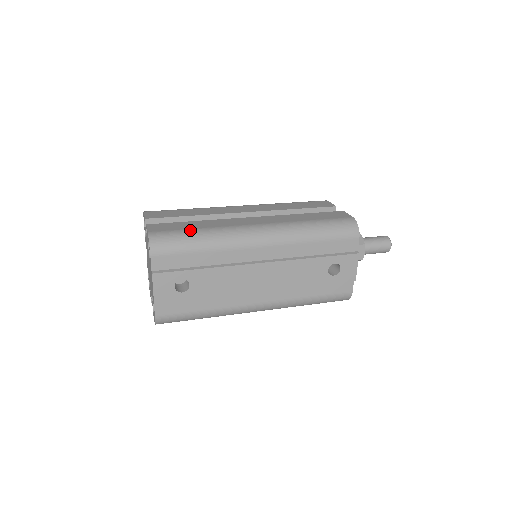
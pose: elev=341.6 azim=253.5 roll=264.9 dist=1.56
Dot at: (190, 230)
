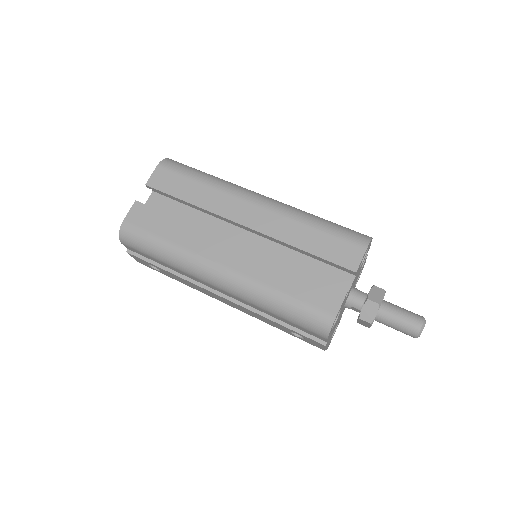
Dot at: (156, 238)
